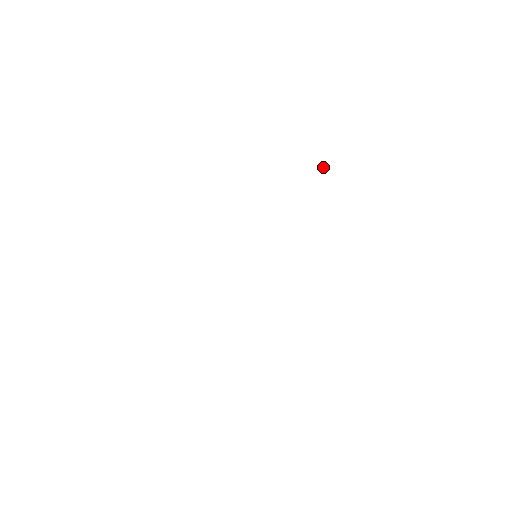
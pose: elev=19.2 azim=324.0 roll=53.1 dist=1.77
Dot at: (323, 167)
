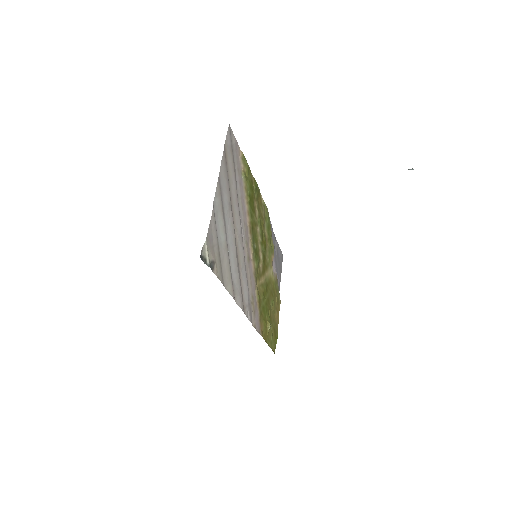
Dot at: occluded
